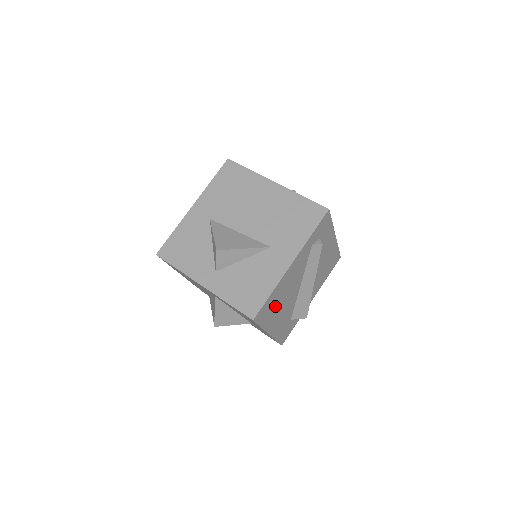
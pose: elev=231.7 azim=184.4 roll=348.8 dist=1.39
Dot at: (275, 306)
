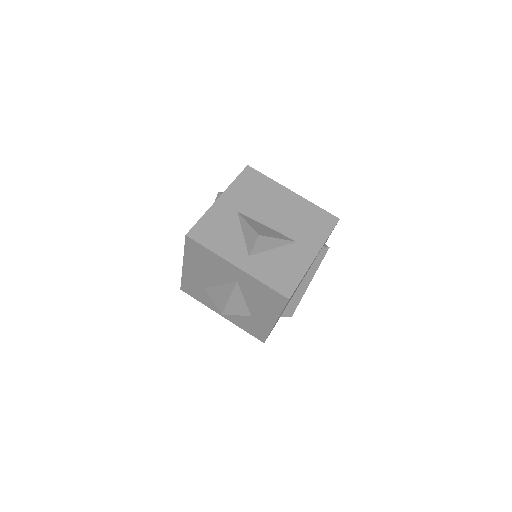
Dot at: occluded
